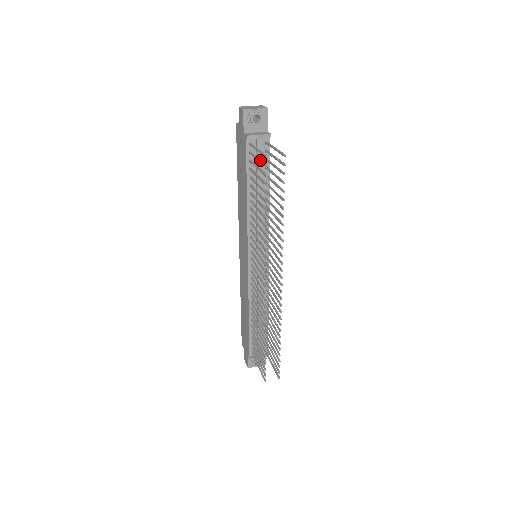
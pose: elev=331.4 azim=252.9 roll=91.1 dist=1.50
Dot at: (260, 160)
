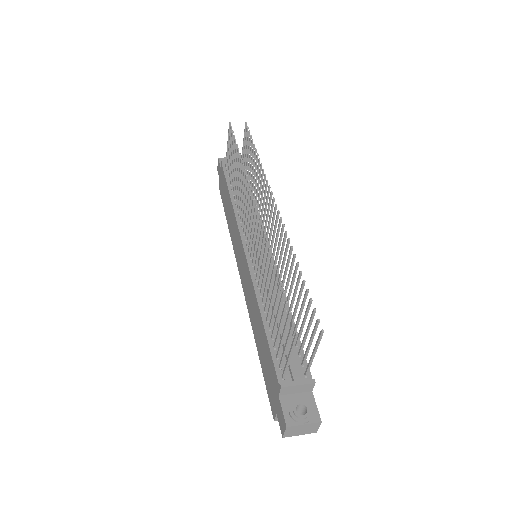
Dot at: (229, 143)
